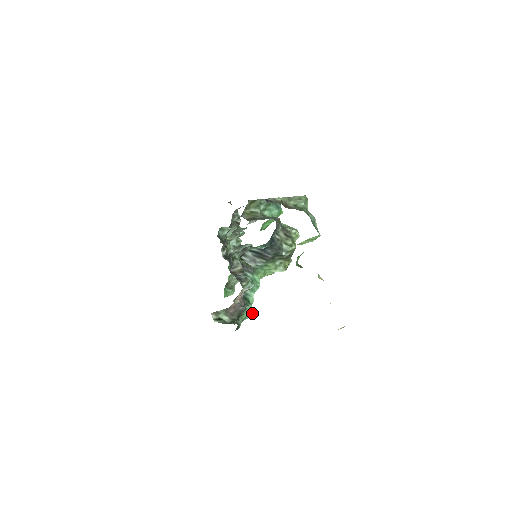
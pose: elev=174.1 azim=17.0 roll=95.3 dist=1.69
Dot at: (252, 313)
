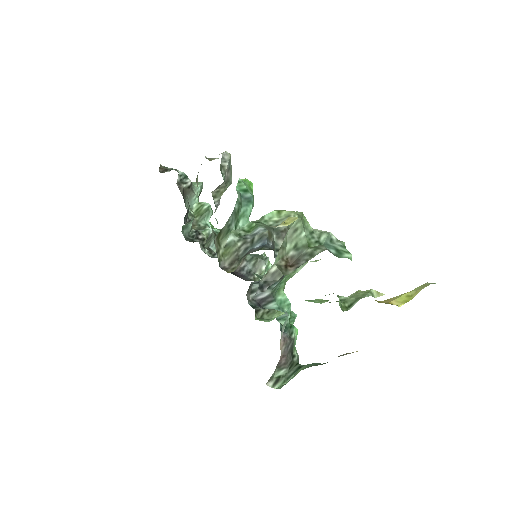
Dot at: (294, 316)
